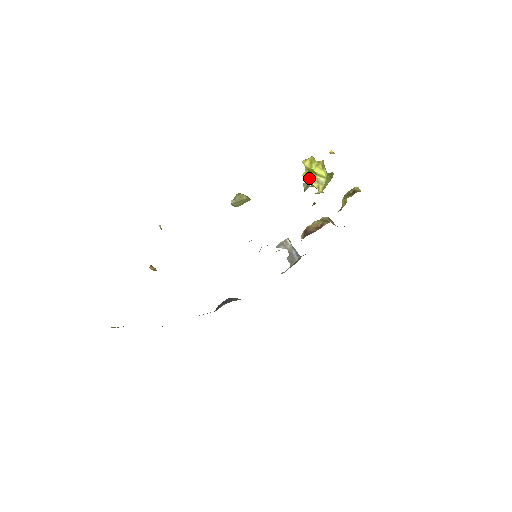
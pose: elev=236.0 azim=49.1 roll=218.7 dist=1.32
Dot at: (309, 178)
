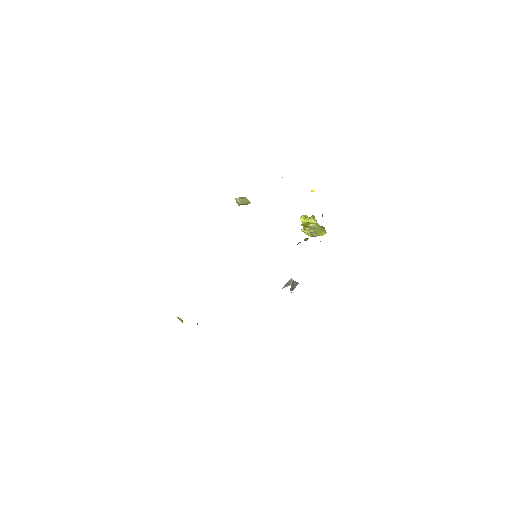
Dot at: occluded
